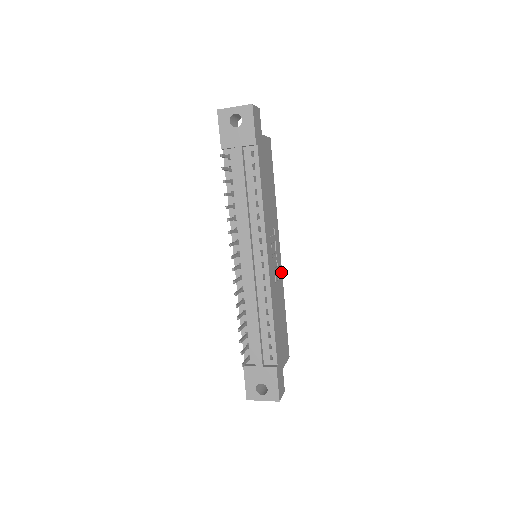
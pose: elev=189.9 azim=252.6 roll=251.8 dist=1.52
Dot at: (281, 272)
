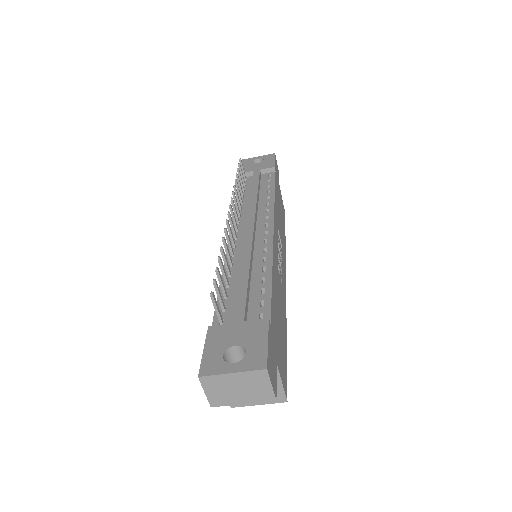
Dot at: (285, 296)
